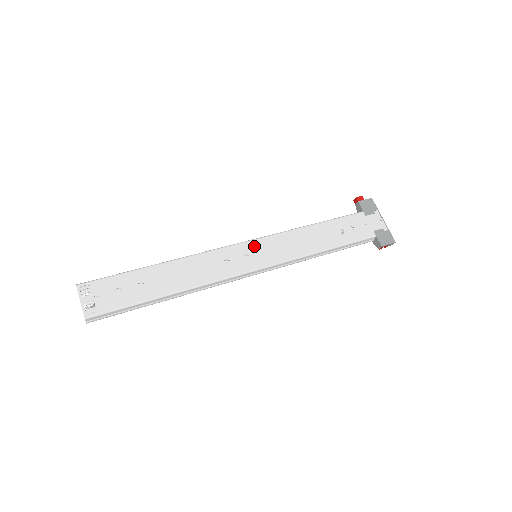
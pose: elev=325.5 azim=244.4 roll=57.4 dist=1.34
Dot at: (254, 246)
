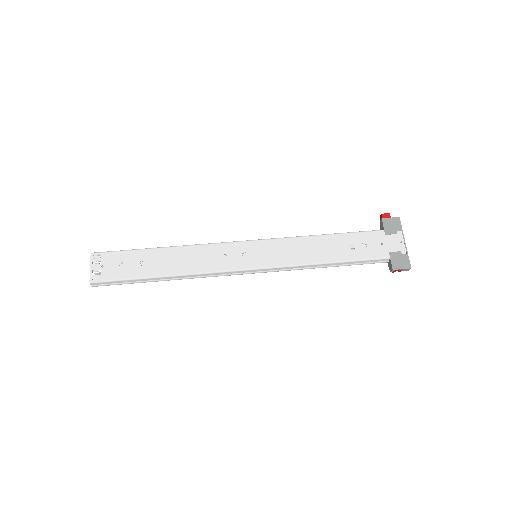
Dot at: (255, 246)
